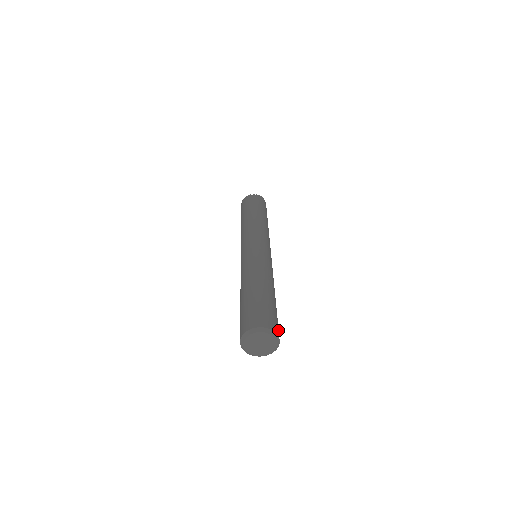
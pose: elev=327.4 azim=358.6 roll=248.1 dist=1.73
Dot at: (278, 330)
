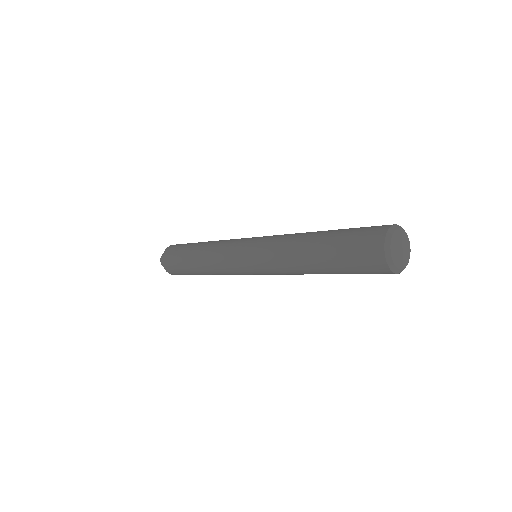
Dot at: occluded
